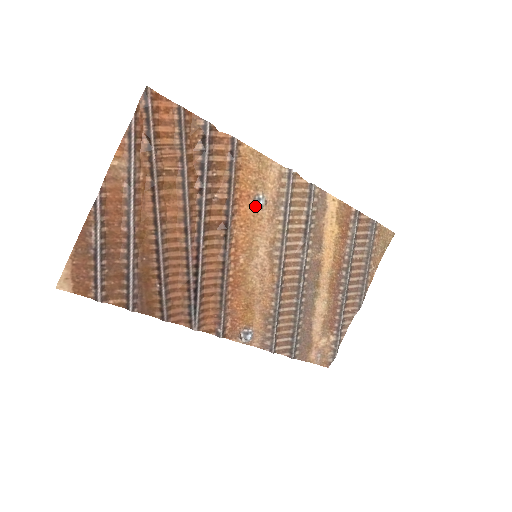
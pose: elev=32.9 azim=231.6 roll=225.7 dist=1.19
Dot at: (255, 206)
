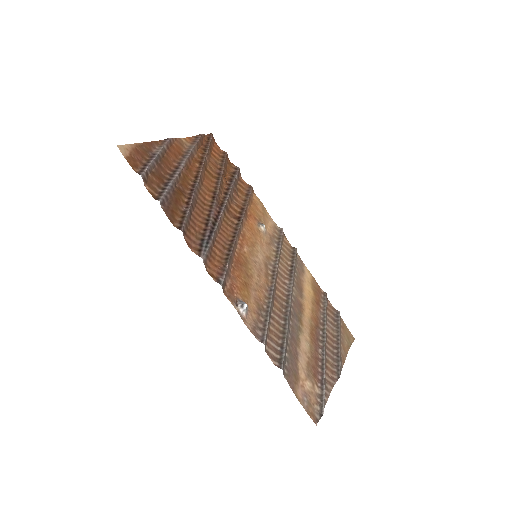
Dot at: (259, 227)
